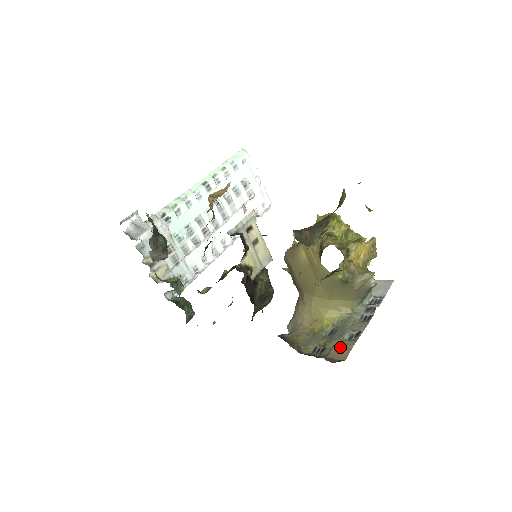
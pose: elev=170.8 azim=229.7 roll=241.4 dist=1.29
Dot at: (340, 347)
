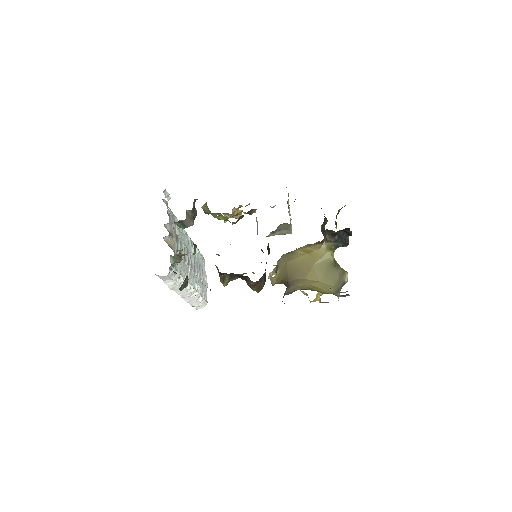
Dot at: occluded
